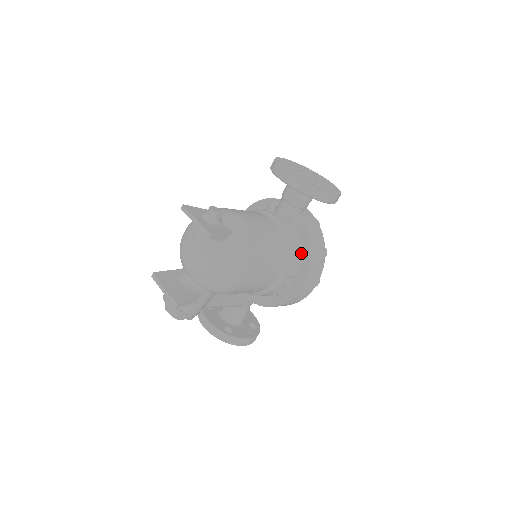
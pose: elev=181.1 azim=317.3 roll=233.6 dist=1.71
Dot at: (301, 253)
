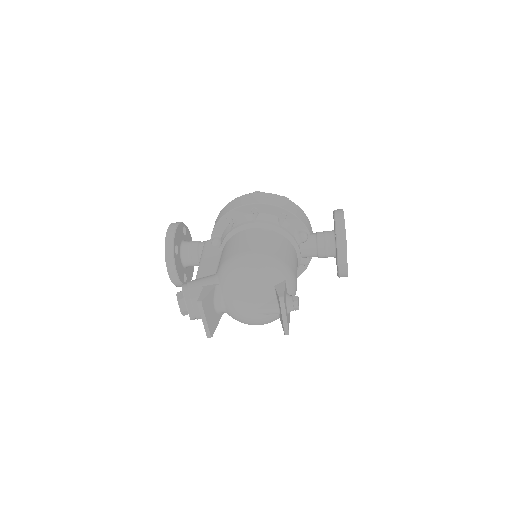
Dot at: occluded
